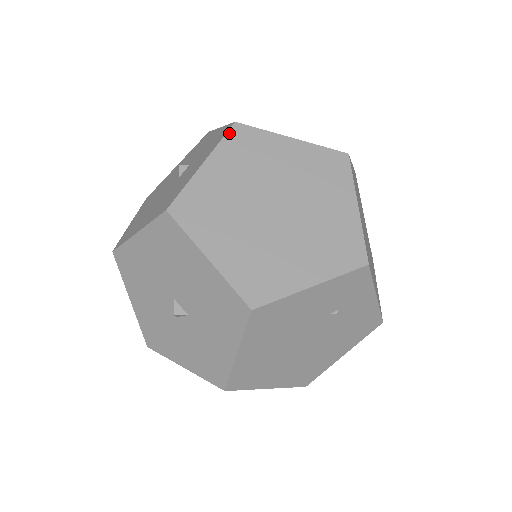
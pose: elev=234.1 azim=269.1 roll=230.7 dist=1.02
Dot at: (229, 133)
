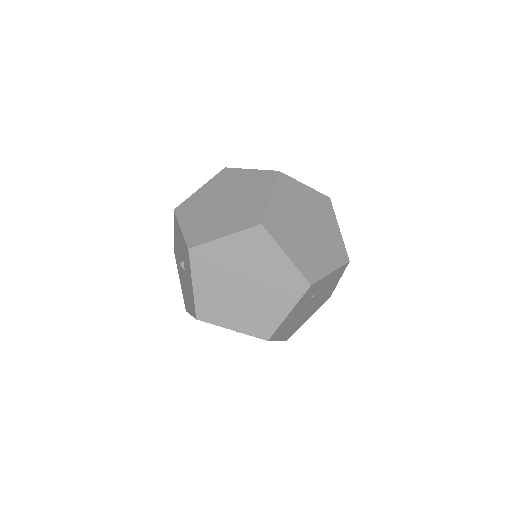
Dot at: (191, 258)
